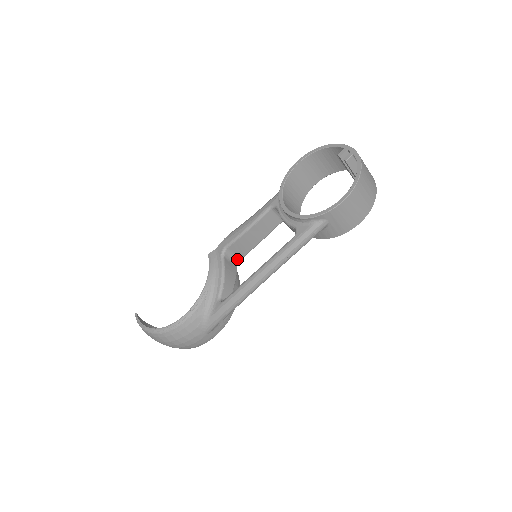
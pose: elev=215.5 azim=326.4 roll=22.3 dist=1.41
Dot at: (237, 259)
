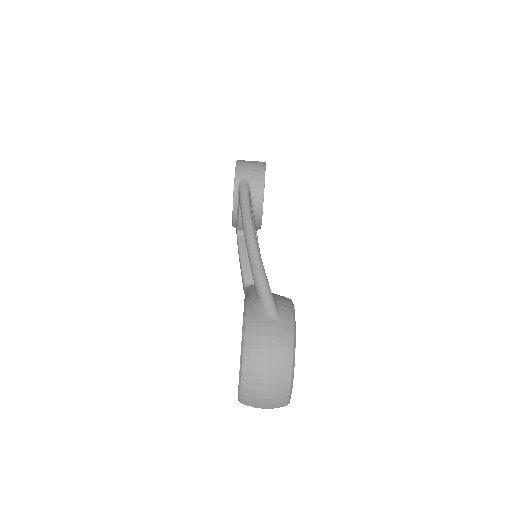
Dot at: occluded
